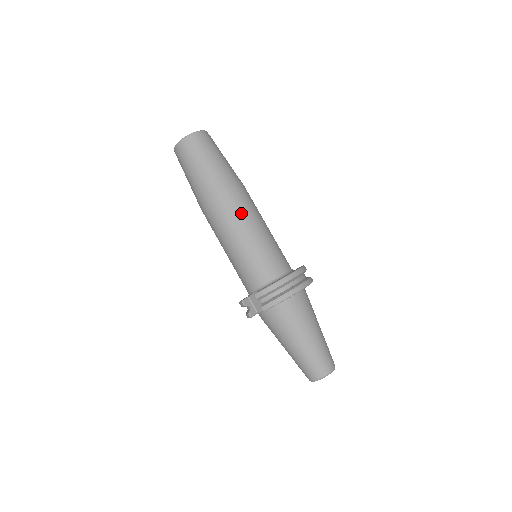
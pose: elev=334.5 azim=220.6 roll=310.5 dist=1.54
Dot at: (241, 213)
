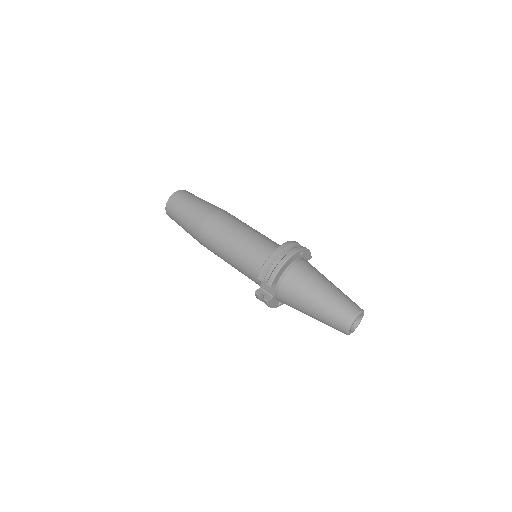
Dot at: (225, 226)
